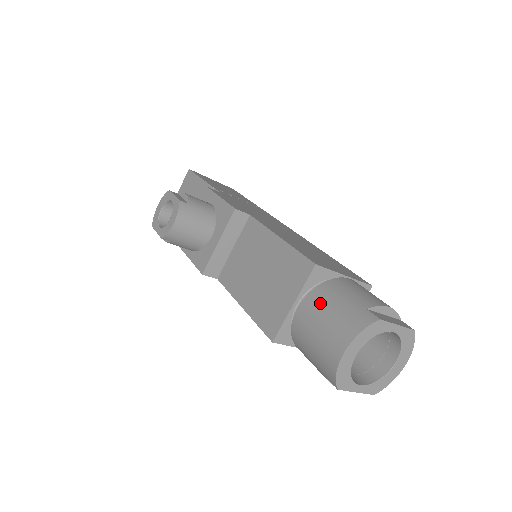
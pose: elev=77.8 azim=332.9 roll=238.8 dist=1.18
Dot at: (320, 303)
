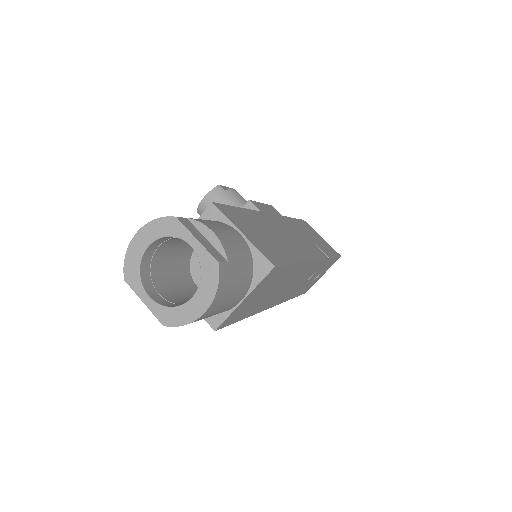
Dot at: occluded
